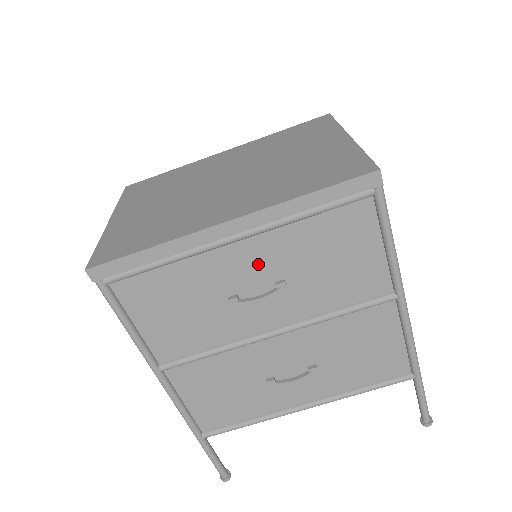
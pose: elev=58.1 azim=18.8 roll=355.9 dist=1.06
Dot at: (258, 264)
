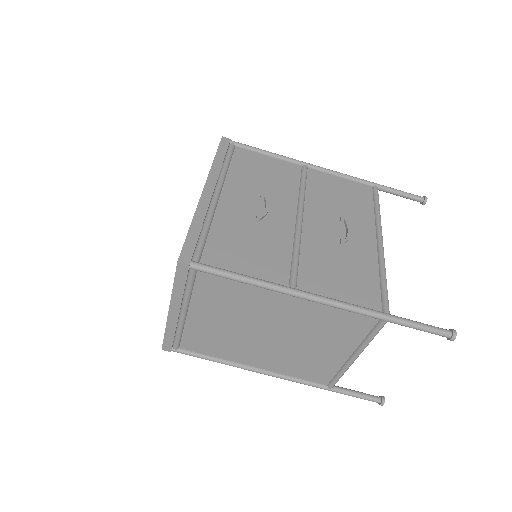
Dot at: (242, 198)
